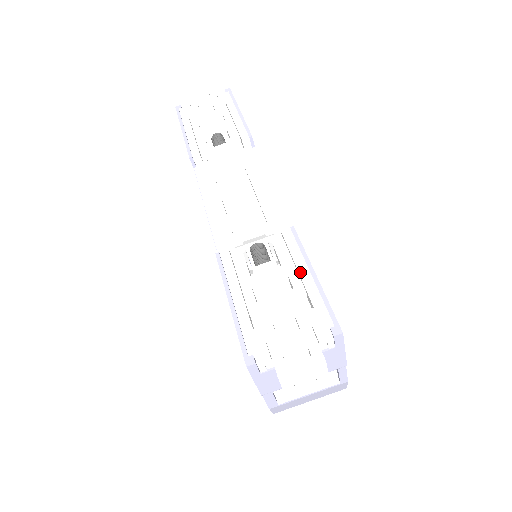
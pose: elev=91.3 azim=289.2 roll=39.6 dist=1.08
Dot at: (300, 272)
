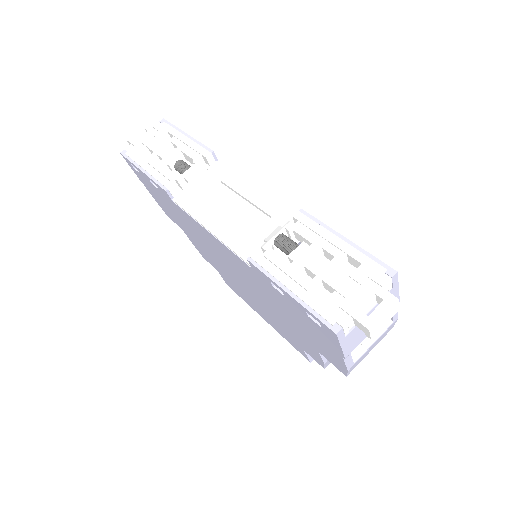
Dot at: (332, 242)
